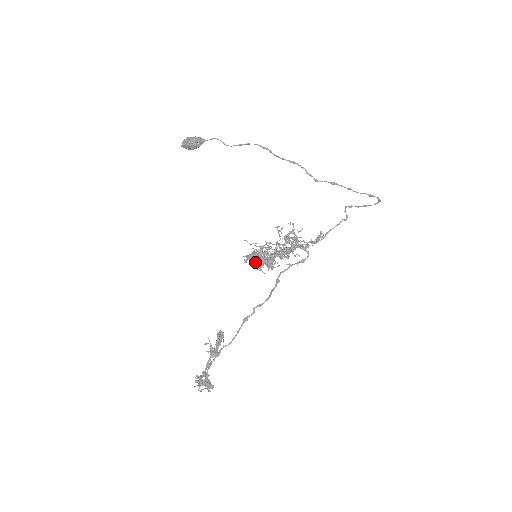
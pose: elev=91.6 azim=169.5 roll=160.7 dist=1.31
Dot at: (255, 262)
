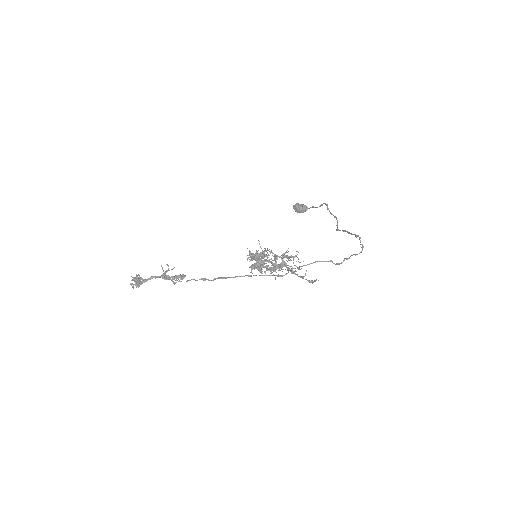
Dot at: (252, 260)
